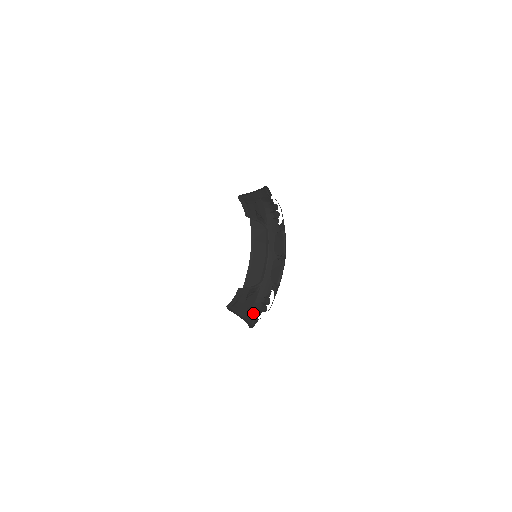
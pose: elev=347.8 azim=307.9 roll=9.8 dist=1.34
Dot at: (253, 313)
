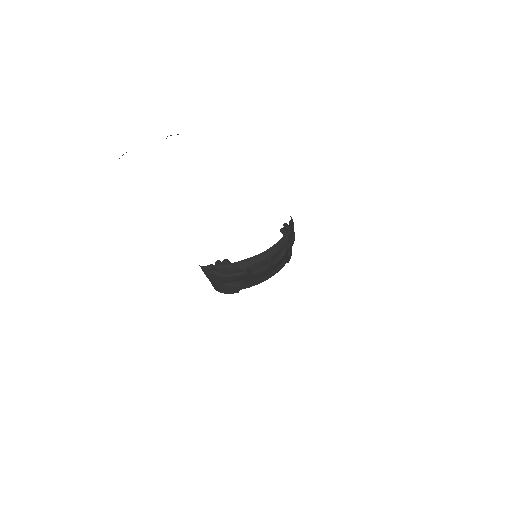
Dot at: (217, 278)
